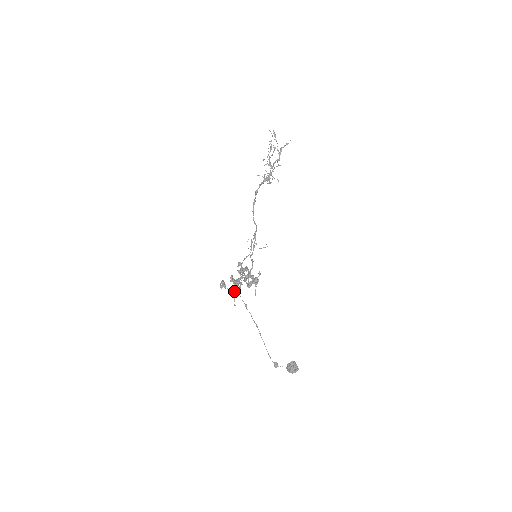
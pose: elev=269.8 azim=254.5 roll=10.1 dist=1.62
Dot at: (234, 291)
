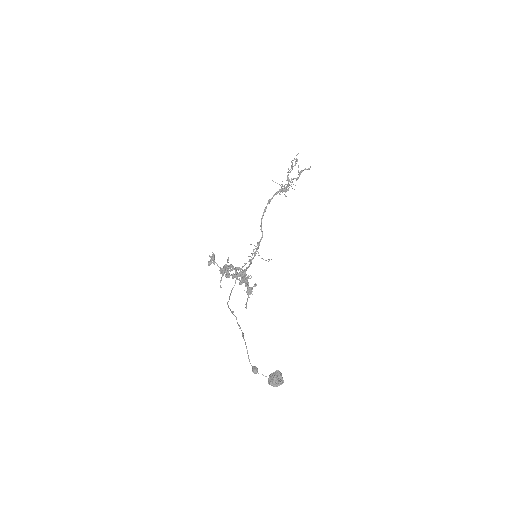
Dot at: (223, 269)
